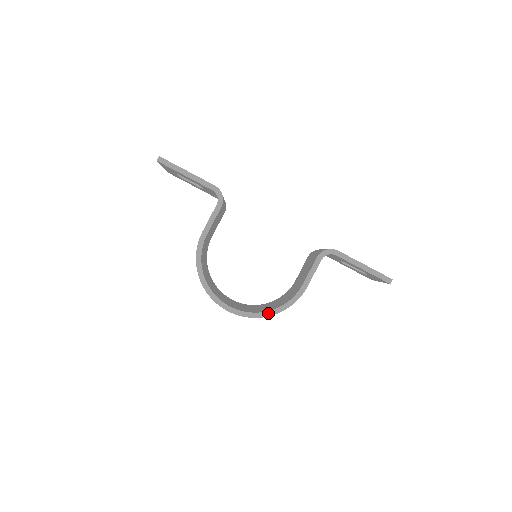
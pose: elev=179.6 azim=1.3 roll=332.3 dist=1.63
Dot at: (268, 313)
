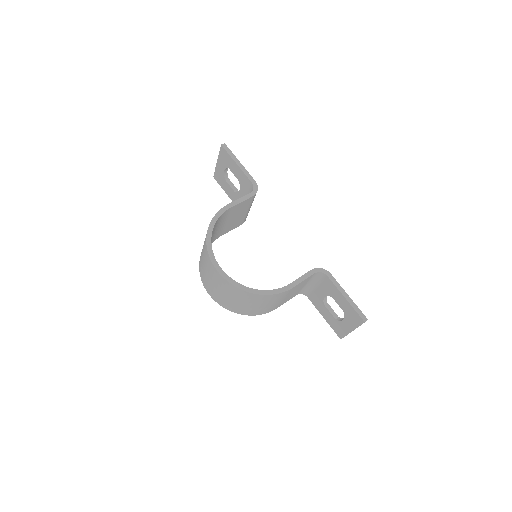
Dot at: (250, 289)
